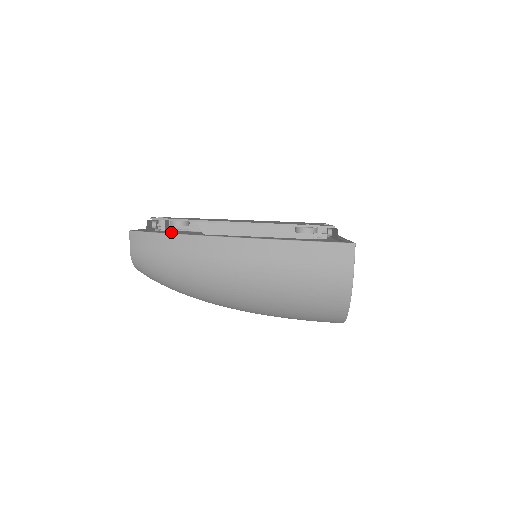
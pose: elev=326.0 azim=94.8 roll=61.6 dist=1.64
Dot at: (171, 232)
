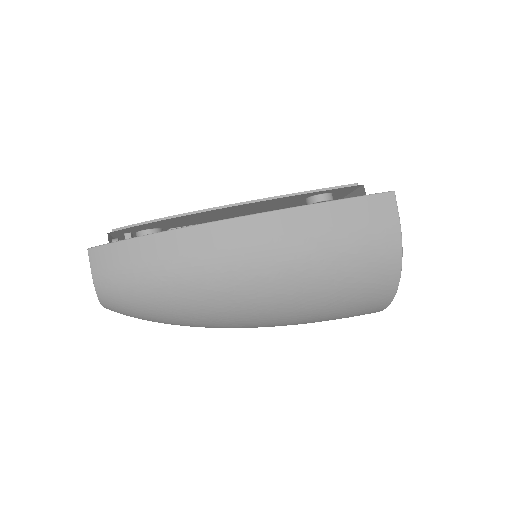
Dot at: occluded
